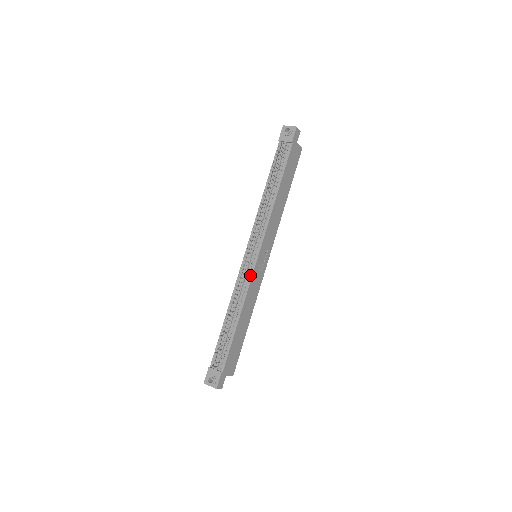
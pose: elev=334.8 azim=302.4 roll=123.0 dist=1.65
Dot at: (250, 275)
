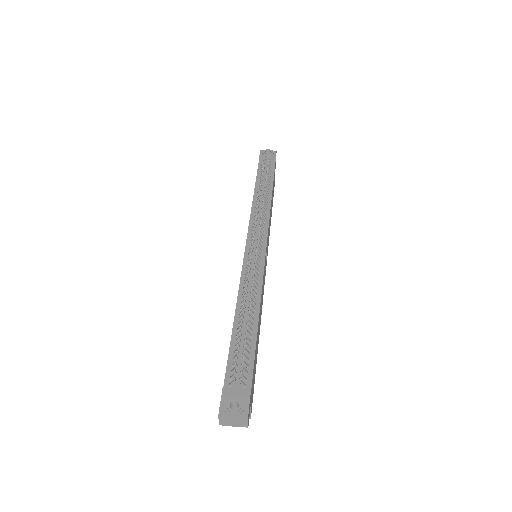
Dot at: (261, 266)
